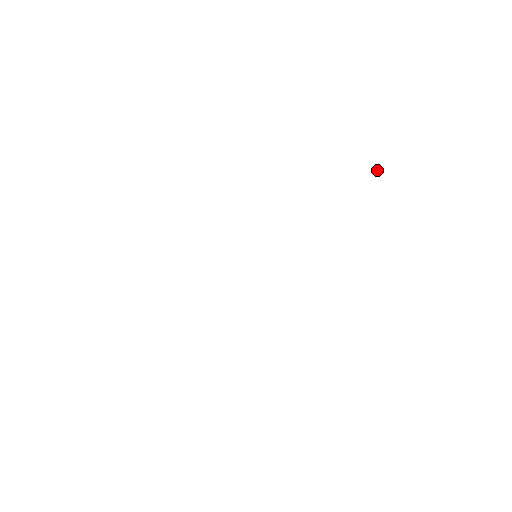
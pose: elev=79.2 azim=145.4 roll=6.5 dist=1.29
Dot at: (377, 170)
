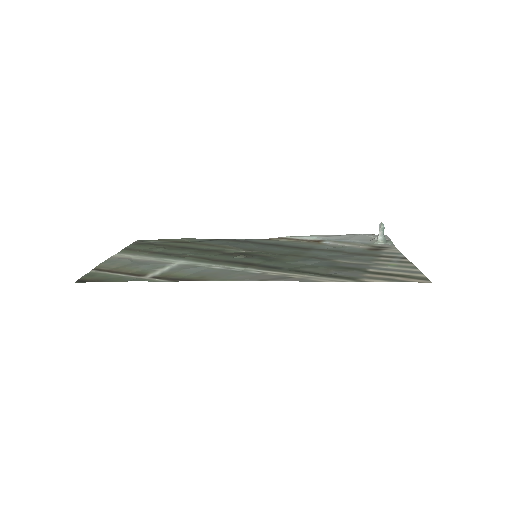
Dot at: occluded
